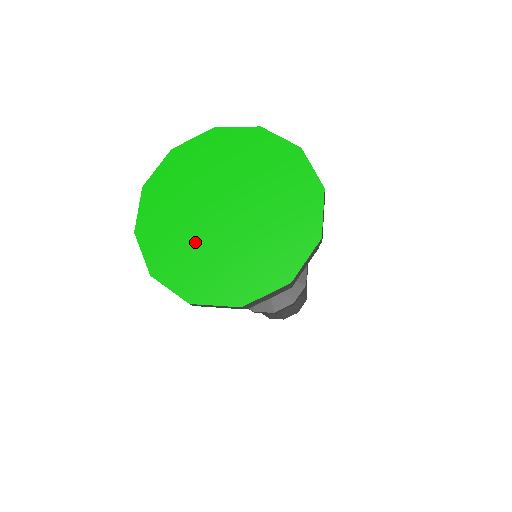
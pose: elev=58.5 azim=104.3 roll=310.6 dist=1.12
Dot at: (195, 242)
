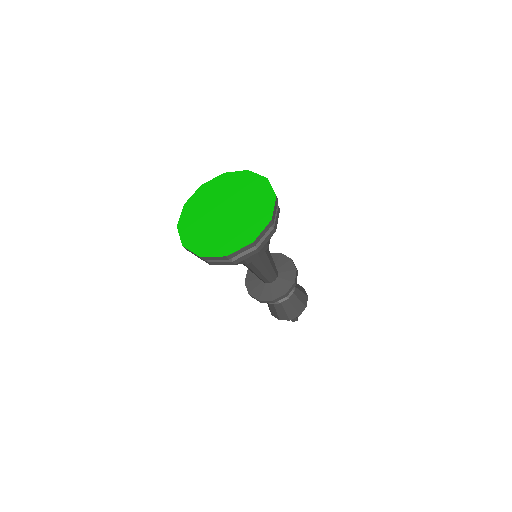
Dot at: (207, 228)
